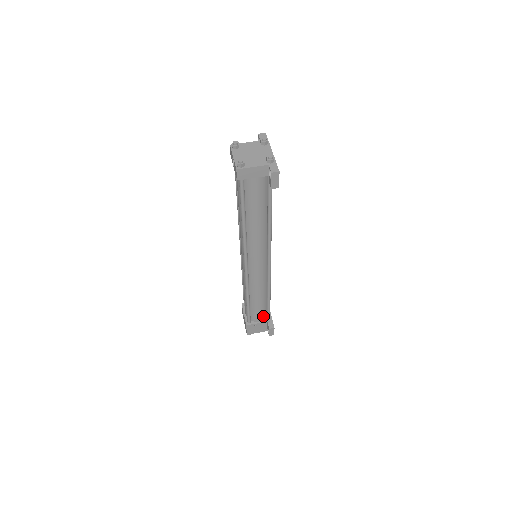
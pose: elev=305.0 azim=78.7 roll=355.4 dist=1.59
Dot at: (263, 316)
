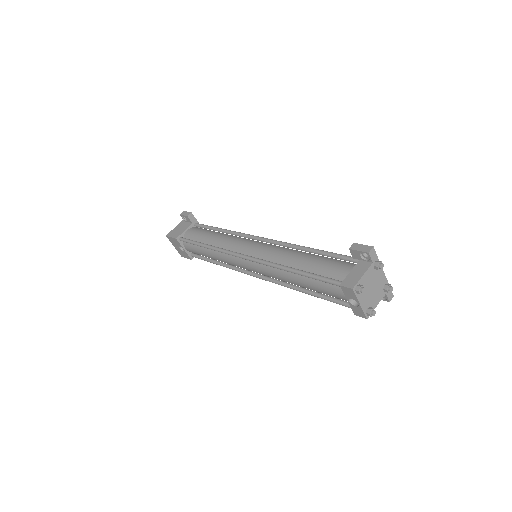
Dot at: occluded
